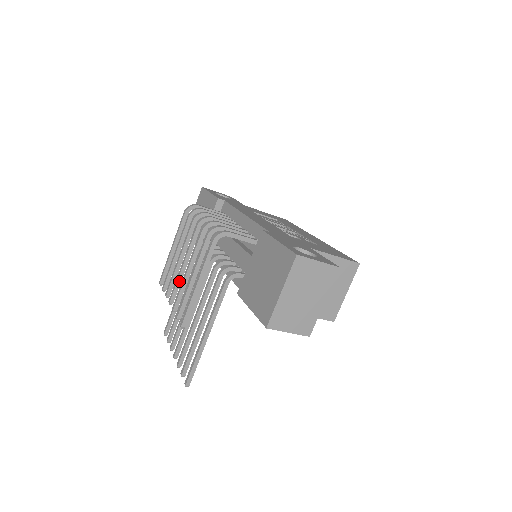
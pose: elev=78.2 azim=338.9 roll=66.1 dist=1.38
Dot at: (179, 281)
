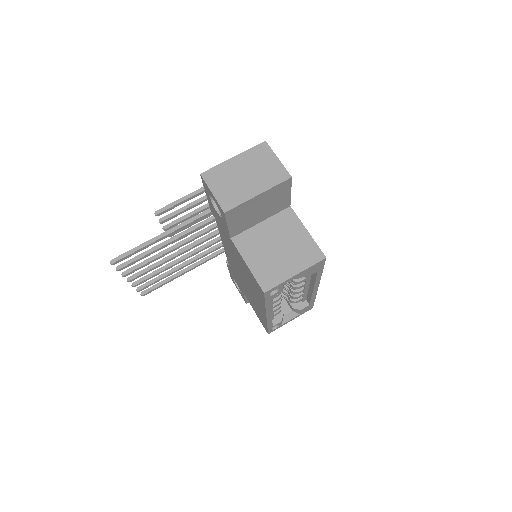
Dot at: occluded
